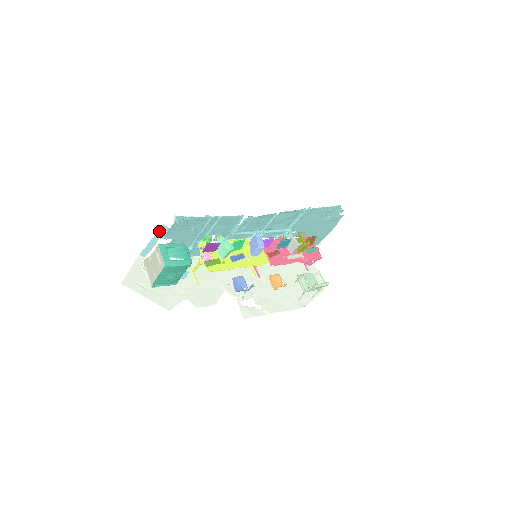
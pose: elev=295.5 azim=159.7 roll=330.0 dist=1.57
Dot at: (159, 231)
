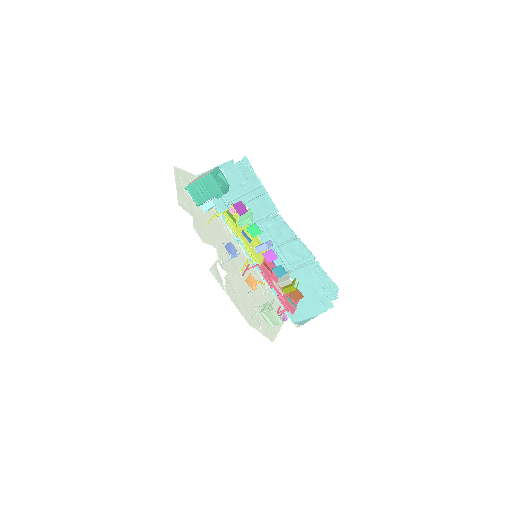
Dot at: (226, 163)
